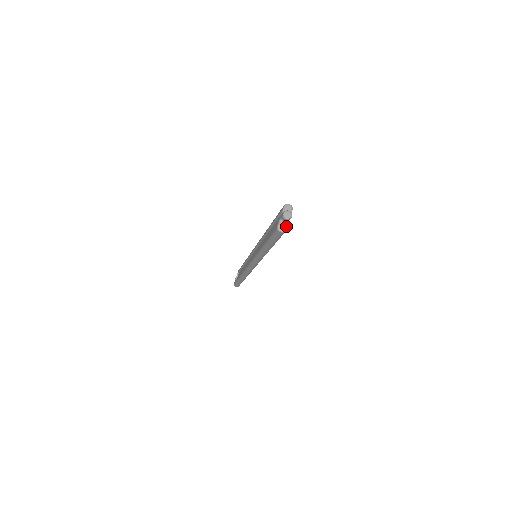
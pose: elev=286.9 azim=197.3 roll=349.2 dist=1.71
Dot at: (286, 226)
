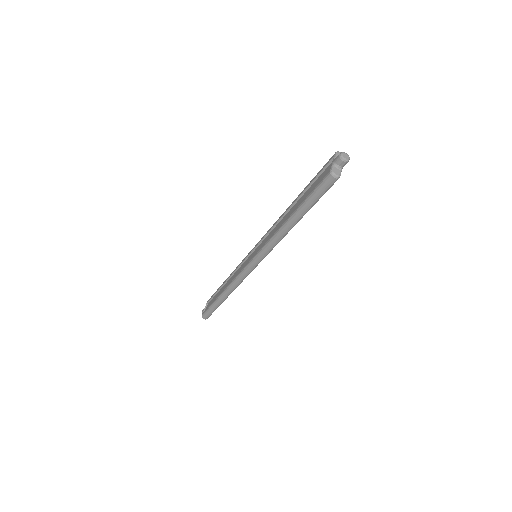
Dot at: (340, 172)
